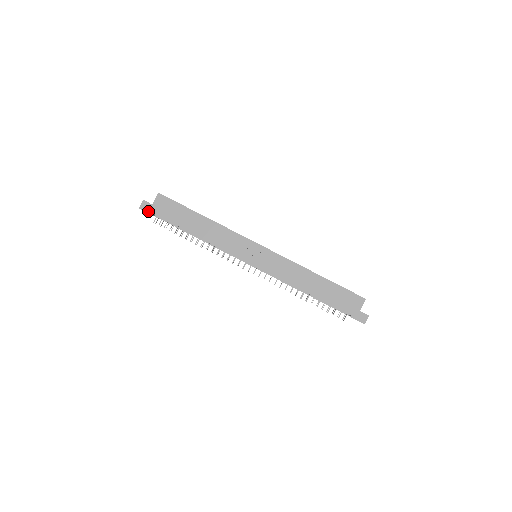
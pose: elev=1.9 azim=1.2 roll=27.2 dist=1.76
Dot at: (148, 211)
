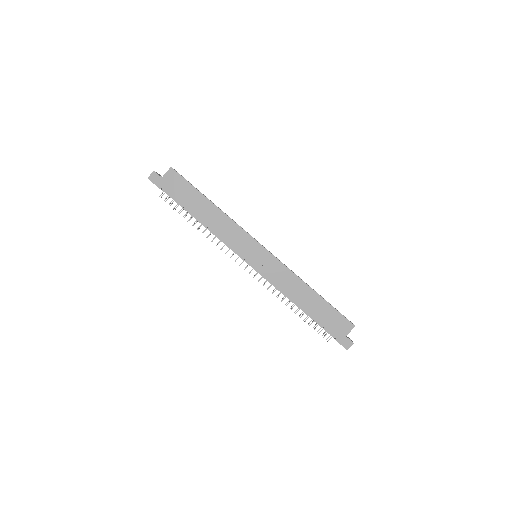
Dot at: (156, 183)
